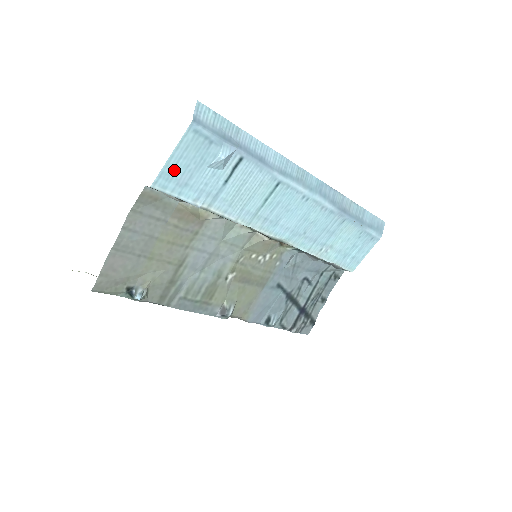
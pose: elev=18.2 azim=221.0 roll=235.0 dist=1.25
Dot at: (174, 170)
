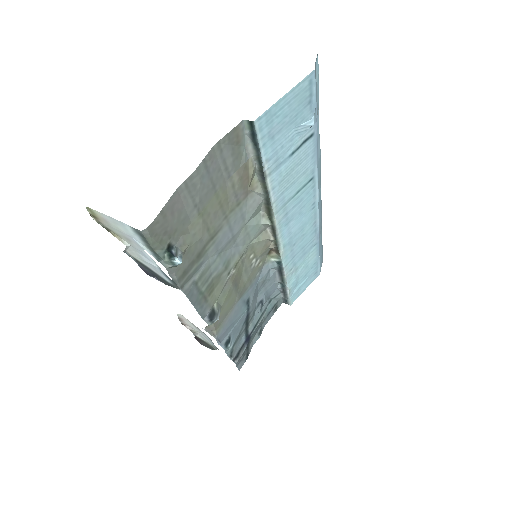
Dot at: (276, 114)
